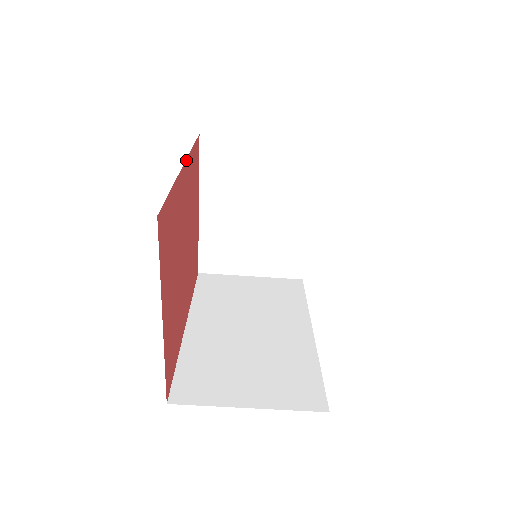
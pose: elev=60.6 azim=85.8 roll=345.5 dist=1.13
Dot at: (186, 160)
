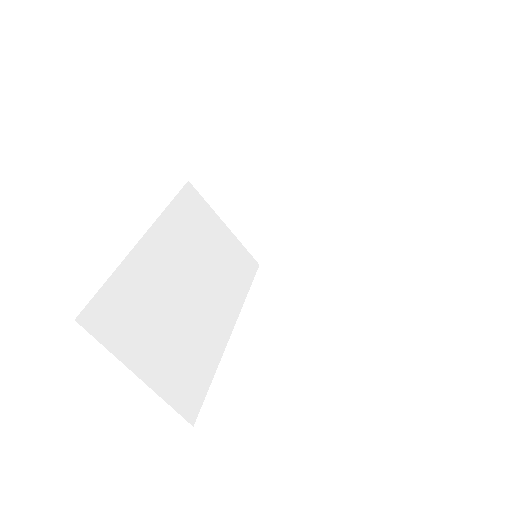
Dot at: occluded
